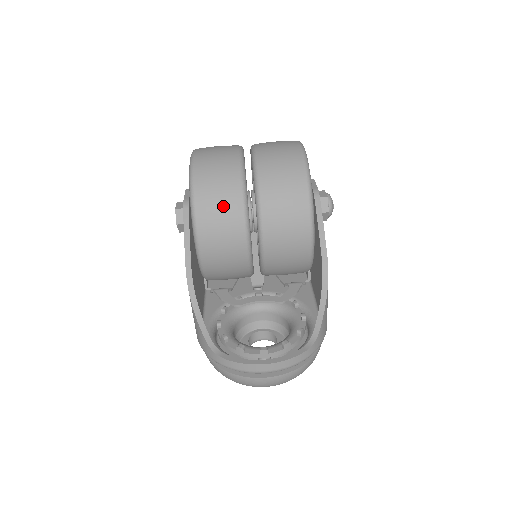
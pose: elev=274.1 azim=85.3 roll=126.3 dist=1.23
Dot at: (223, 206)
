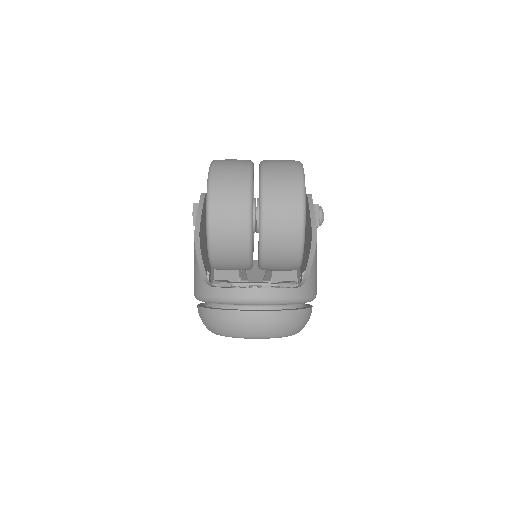
Dot at: (233, 177)
